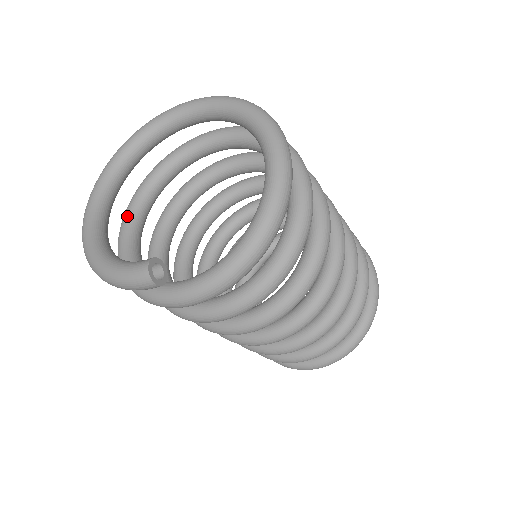
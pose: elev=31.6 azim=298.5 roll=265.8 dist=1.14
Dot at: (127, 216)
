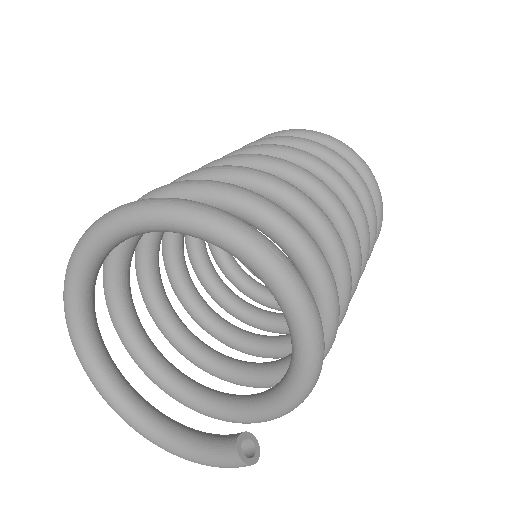
Dot at: (128, 346)
